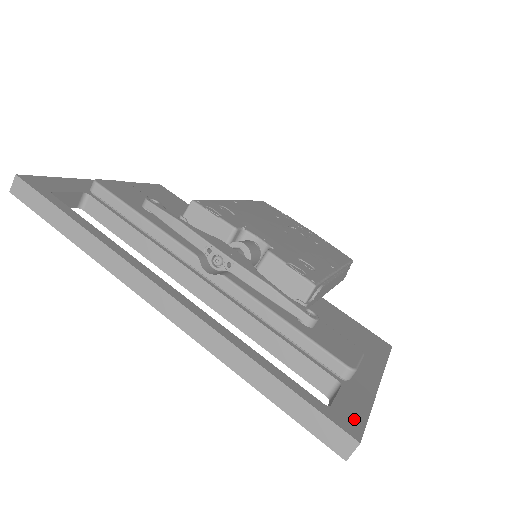
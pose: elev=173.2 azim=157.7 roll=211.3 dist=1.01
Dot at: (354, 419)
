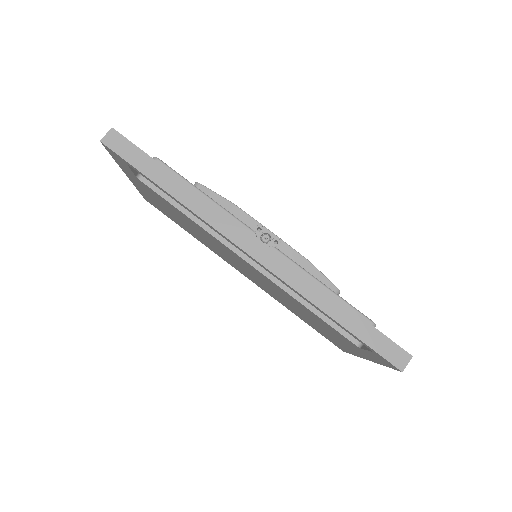
Dot at: occluded
